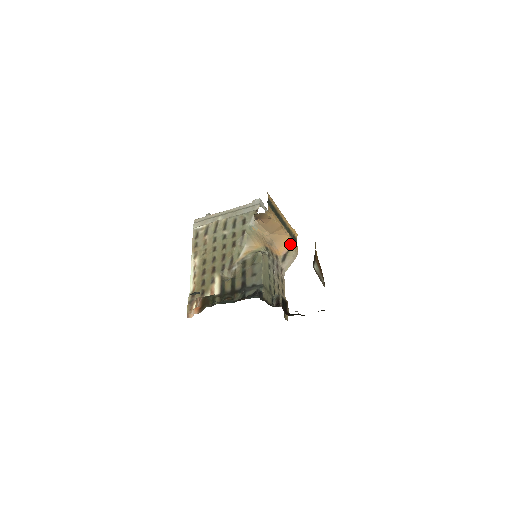
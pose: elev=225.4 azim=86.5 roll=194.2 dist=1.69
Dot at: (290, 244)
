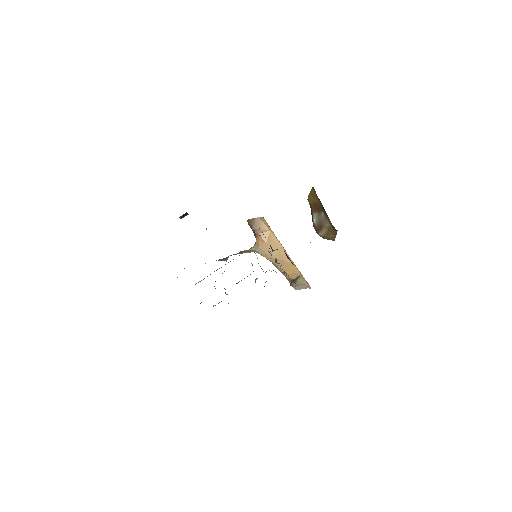
Dot at: (298, 273)
